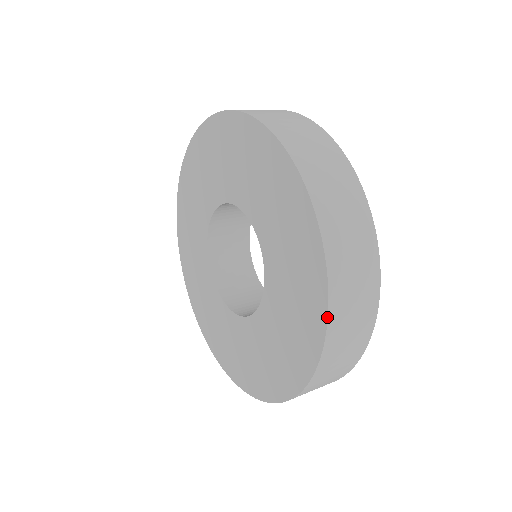
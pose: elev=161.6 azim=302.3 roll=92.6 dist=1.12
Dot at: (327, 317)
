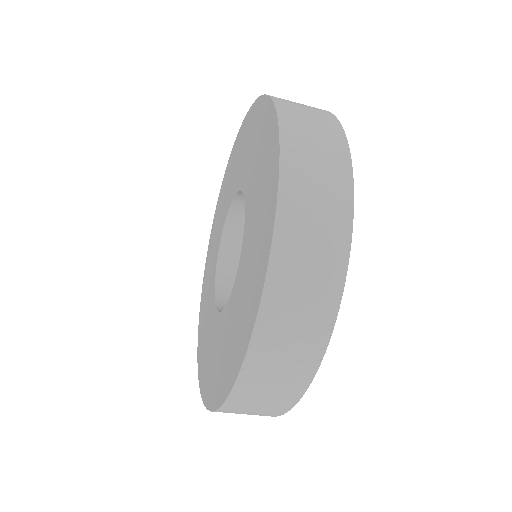
Dot at: (262, 290)
